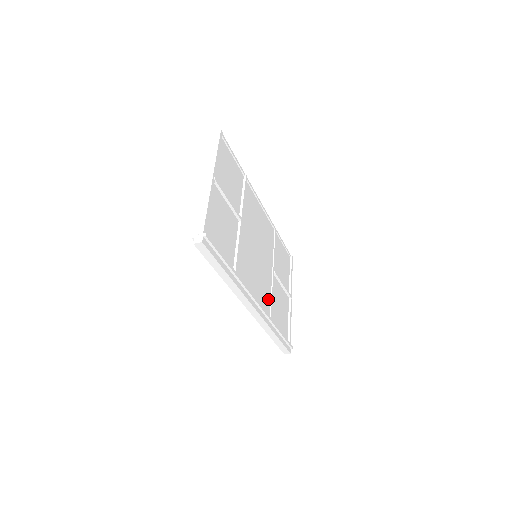
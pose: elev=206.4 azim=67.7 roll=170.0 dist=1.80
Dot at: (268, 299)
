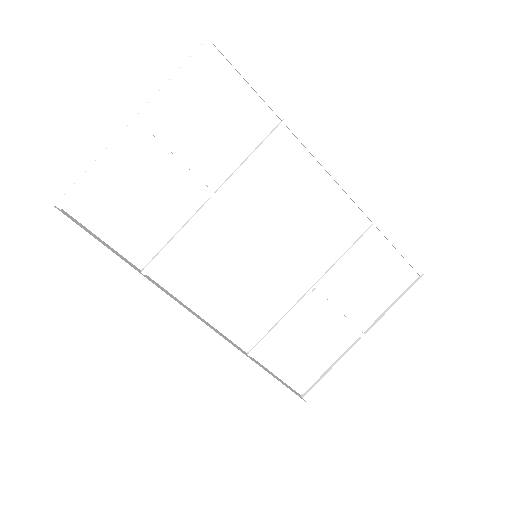
Dot at: (264, 323)
